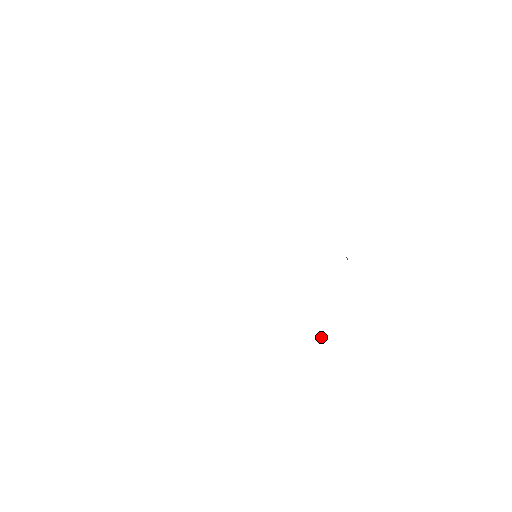
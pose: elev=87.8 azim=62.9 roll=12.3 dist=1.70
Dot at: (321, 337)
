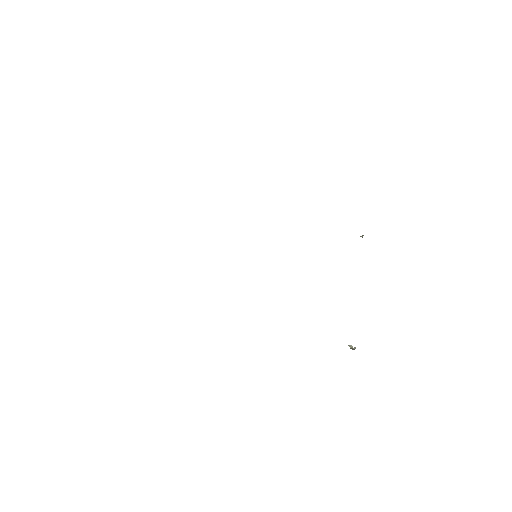
Dot at: (352, 347)
